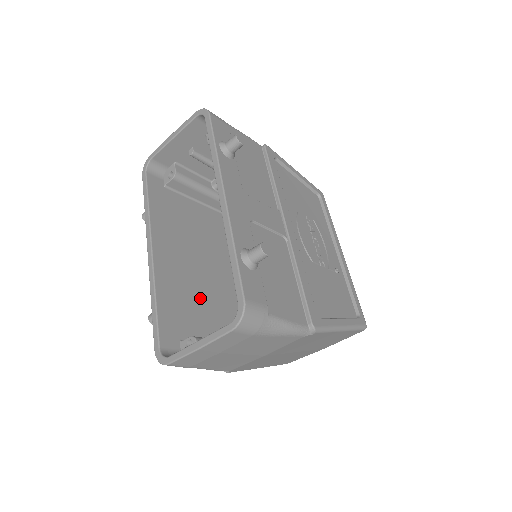
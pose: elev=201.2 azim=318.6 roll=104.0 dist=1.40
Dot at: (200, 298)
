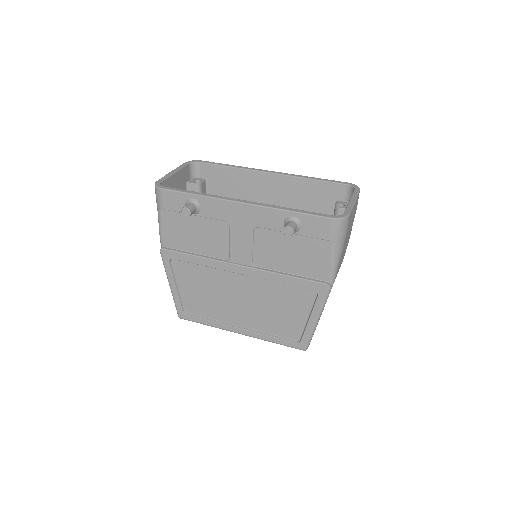
Dot at: occluded
